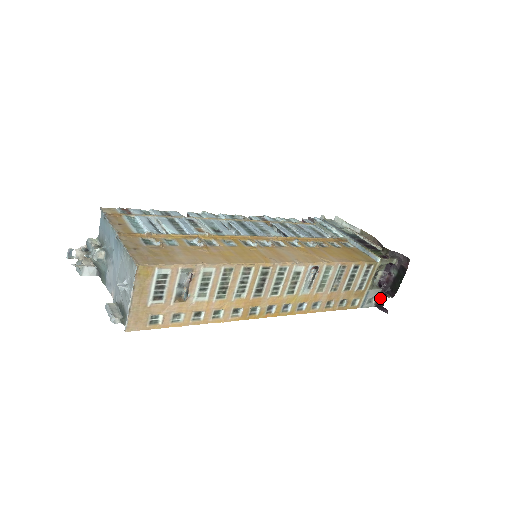
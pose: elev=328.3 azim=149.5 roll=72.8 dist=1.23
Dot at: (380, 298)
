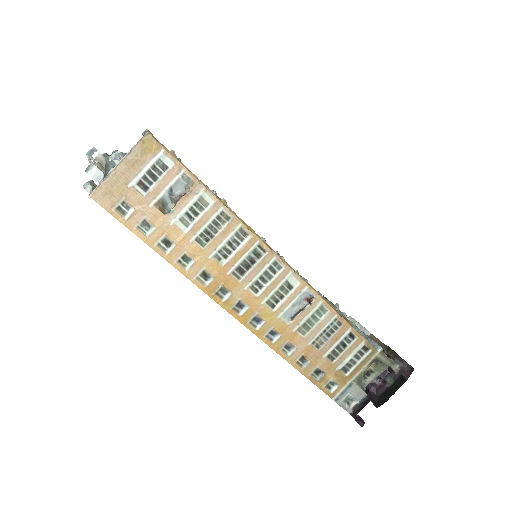
Dot at: (361, 404)
